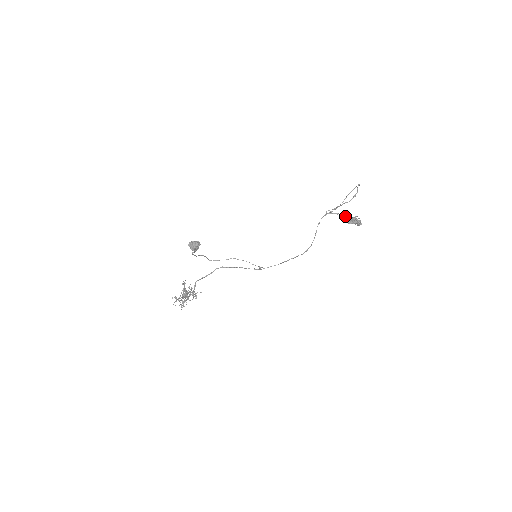
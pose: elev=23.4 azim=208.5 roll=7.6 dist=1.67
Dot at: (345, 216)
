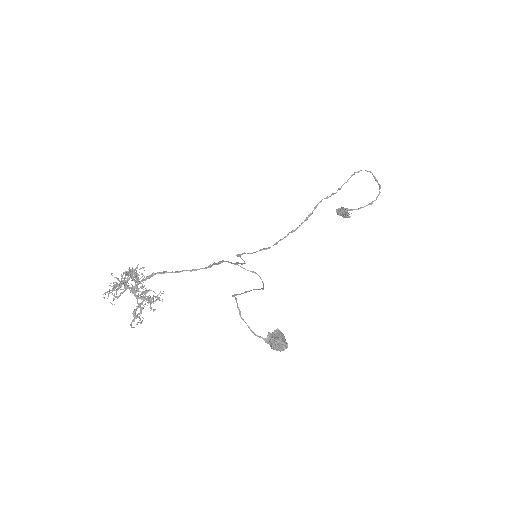
Dot at: (346, 213)
